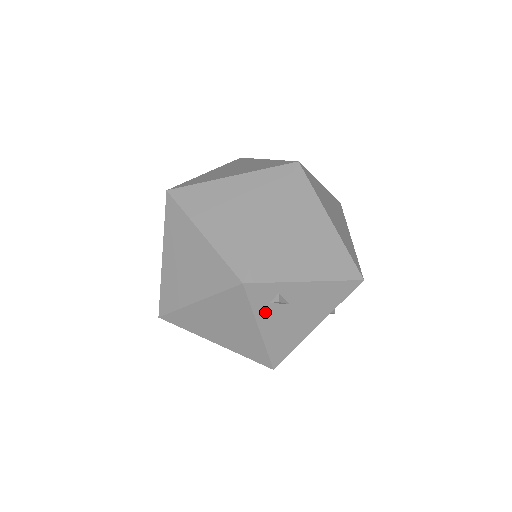
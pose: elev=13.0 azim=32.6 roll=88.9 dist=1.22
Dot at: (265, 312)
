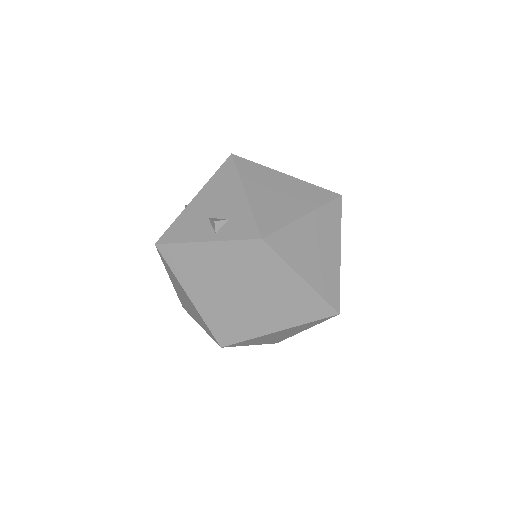
Dot at: occluded
